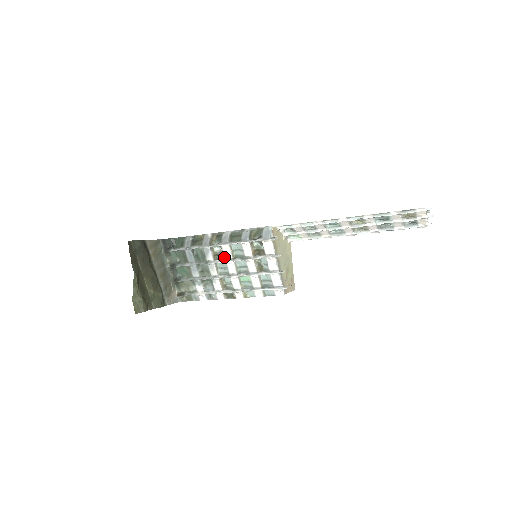
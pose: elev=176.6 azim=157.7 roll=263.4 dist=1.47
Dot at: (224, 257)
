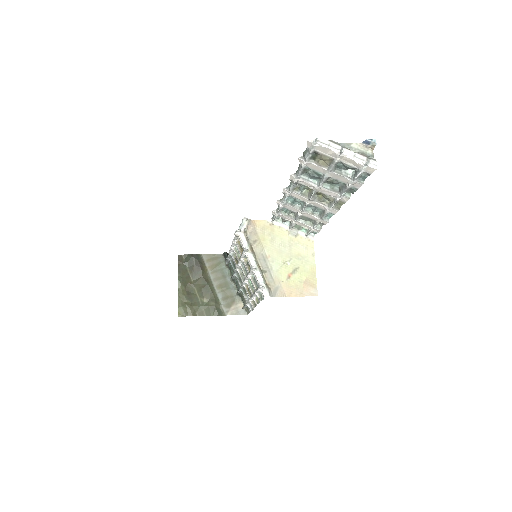
Dot at: (238, 261)
